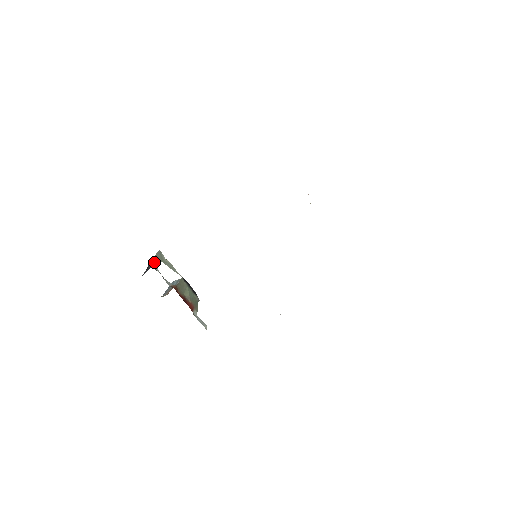
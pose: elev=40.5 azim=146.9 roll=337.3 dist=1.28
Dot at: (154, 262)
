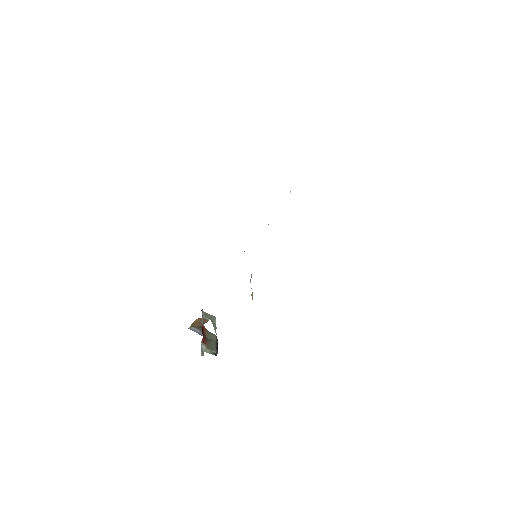
Dot at: (206, 315)
